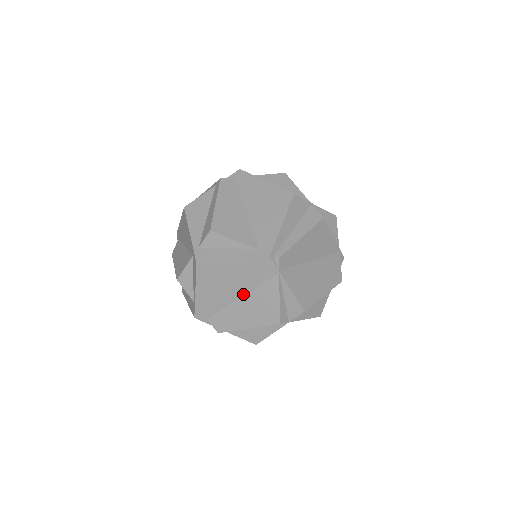
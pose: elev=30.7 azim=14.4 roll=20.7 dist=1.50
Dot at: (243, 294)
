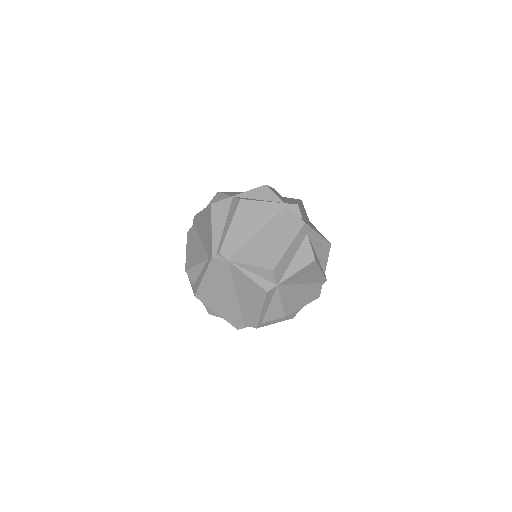
Dot at: (235, 292)
